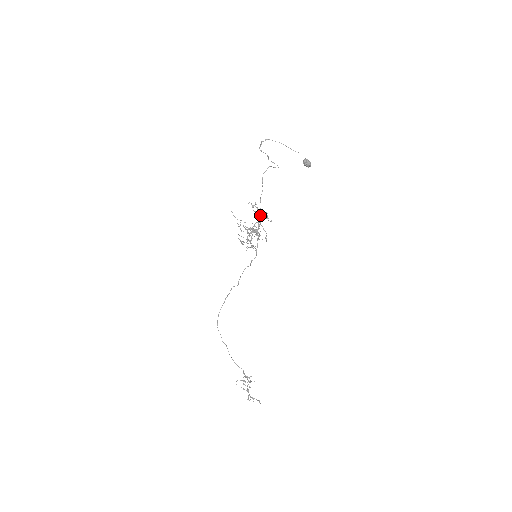
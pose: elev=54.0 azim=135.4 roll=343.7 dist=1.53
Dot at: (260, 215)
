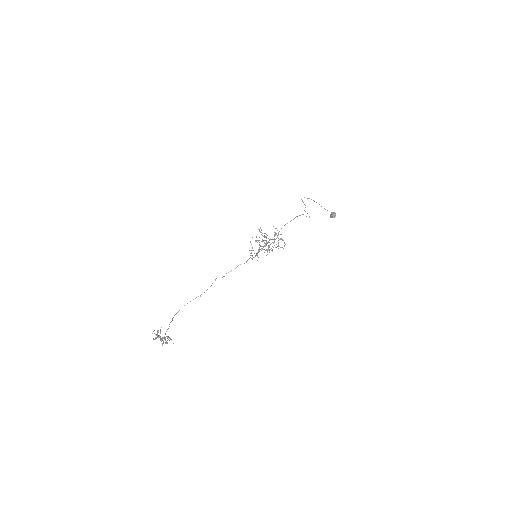
Dot at: (278, 235)
